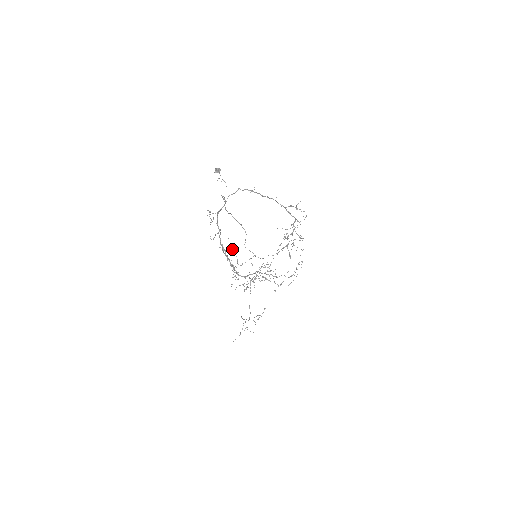
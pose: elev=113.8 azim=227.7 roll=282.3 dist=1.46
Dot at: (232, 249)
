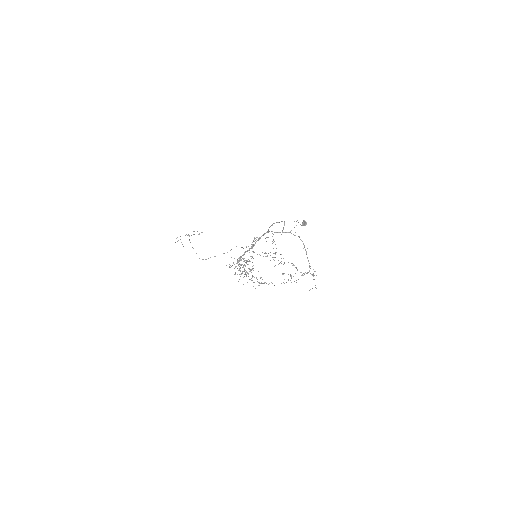
Dot at: occluded
